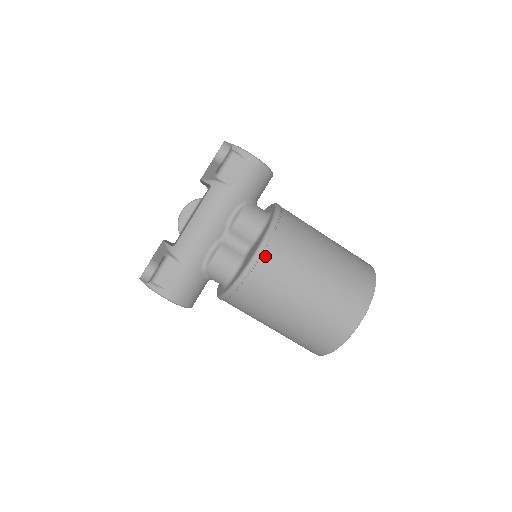
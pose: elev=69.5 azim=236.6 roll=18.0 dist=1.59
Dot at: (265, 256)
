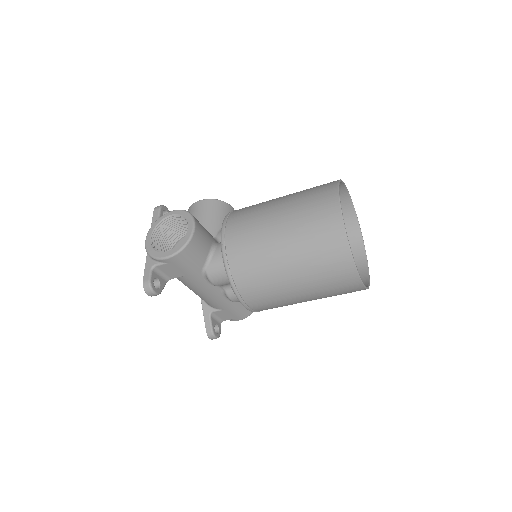
Dot at: (251, 305)
